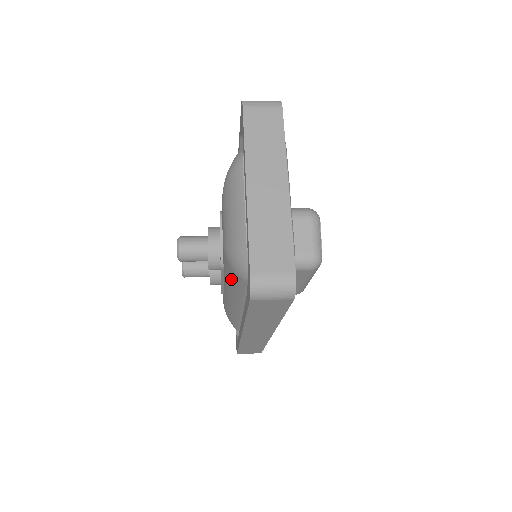
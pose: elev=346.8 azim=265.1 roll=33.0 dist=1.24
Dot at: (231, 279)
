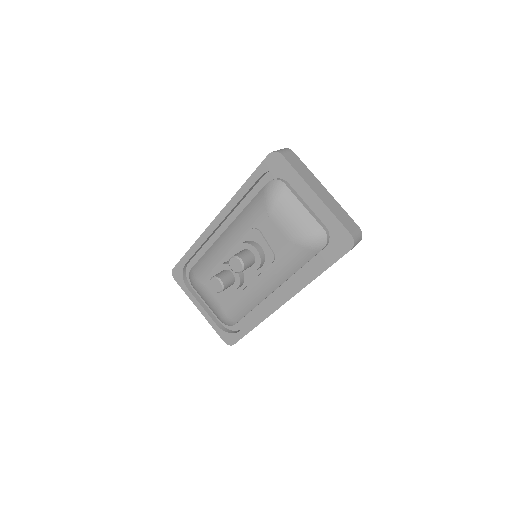
Dot at: (294, 261)
